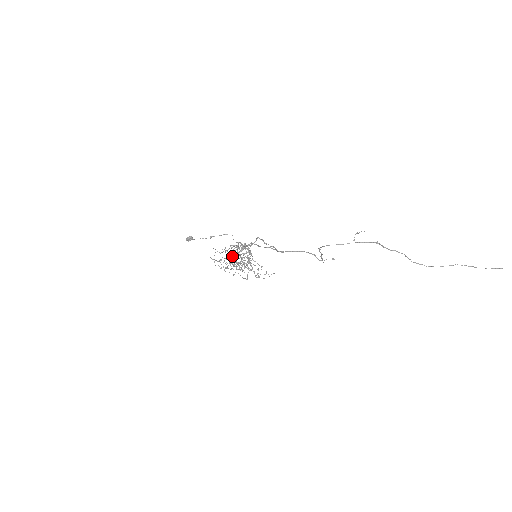
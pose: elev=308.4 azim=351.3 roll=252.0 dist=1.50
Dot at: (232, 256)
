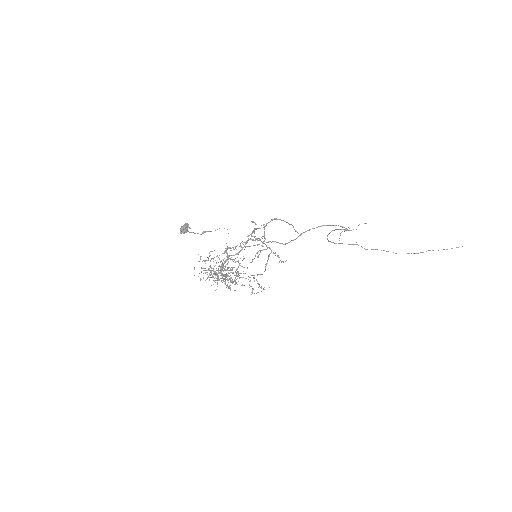
Dot at: (222, 263)
